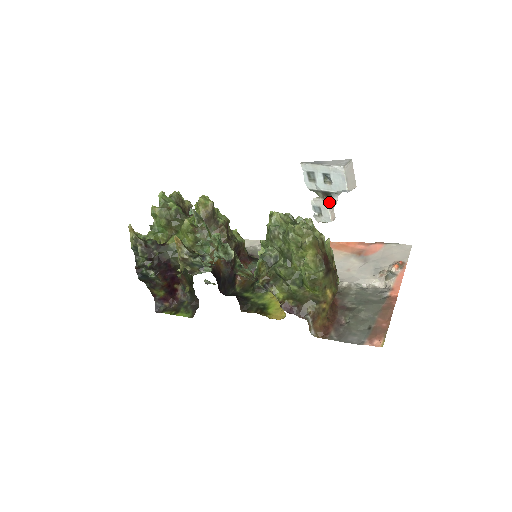
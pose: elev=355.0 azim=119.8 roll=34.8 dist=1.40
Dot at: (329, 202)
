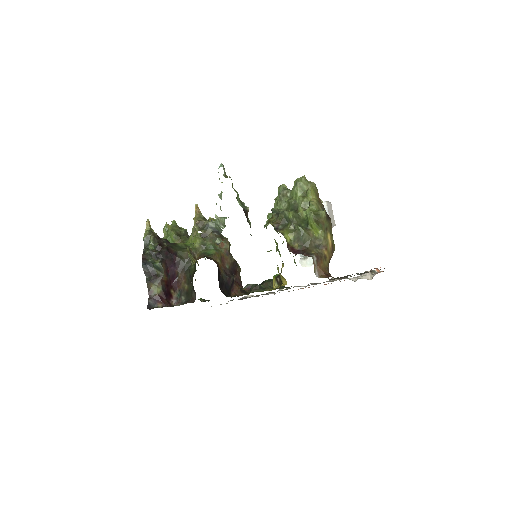
Dot at: occluded
